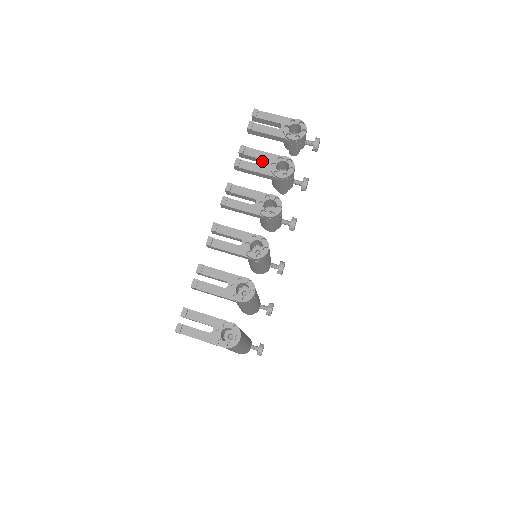
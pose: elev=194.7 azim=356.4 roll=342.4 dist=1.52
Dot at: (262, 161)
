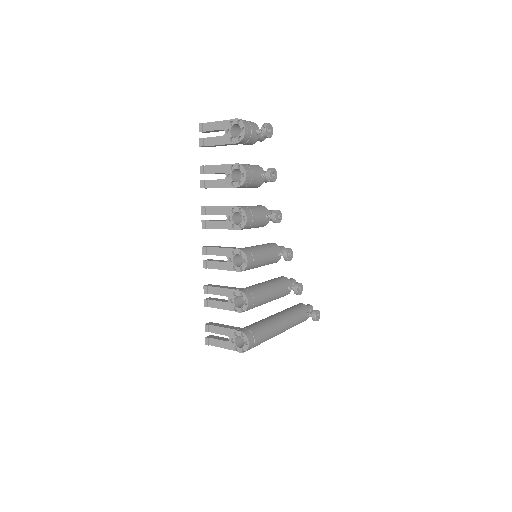
Dot at: (222, 173)
